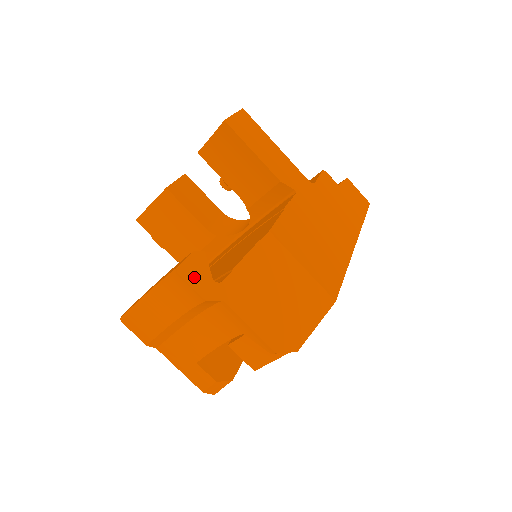
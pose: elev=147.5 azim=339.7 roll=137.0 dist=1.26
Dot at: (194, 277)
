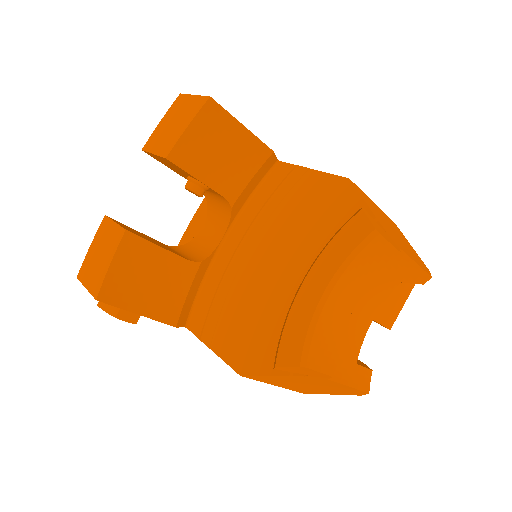
Dot at: (383, 234)
